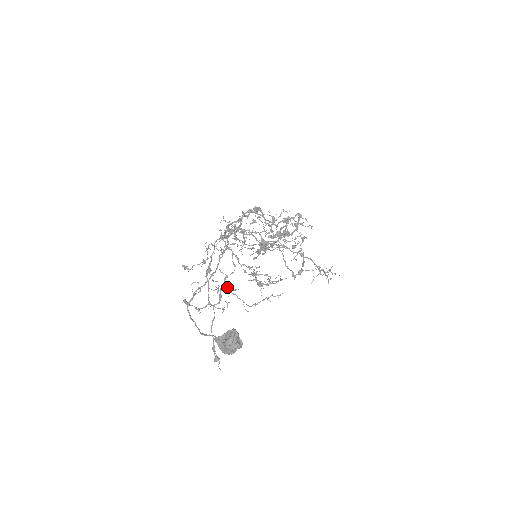
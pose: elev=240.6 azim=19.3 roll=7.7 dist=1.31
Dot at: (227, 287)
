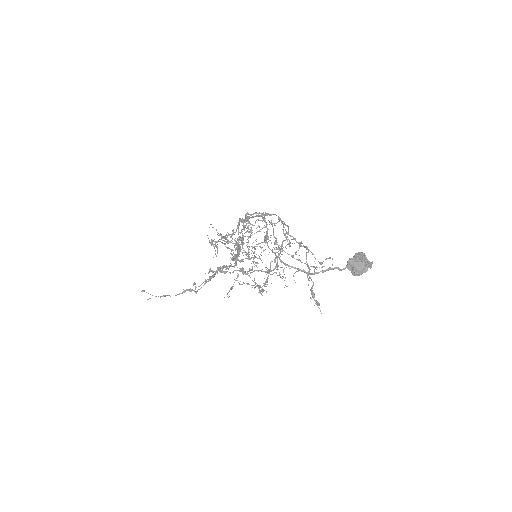
Dot at: (300, 245)
